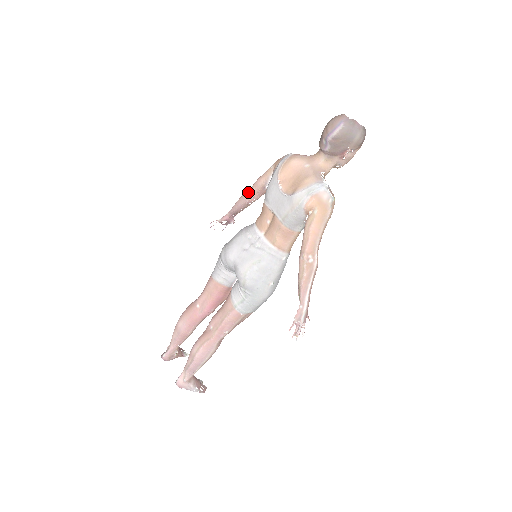
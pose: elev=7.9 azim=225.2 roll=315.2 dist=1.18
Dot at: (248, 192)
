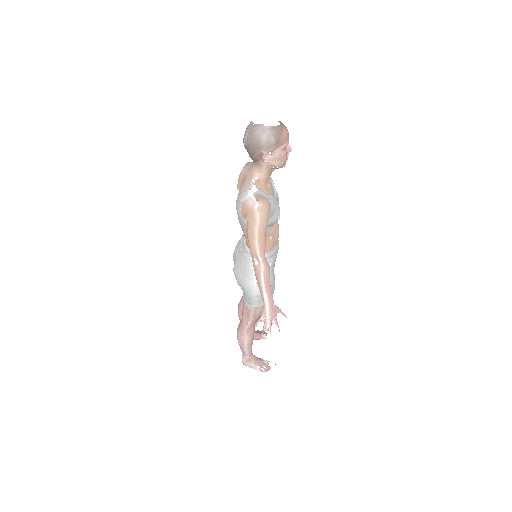
Dot at: occluded
